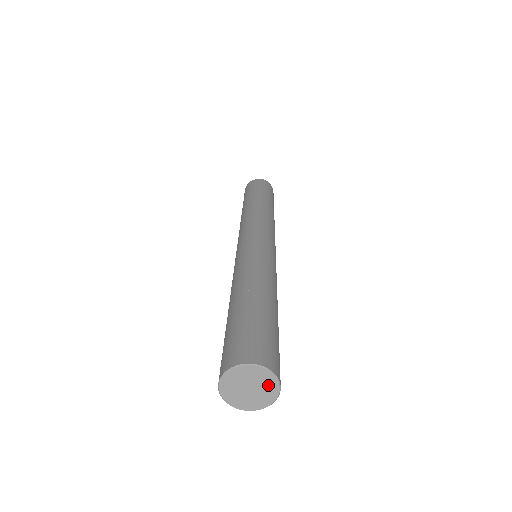
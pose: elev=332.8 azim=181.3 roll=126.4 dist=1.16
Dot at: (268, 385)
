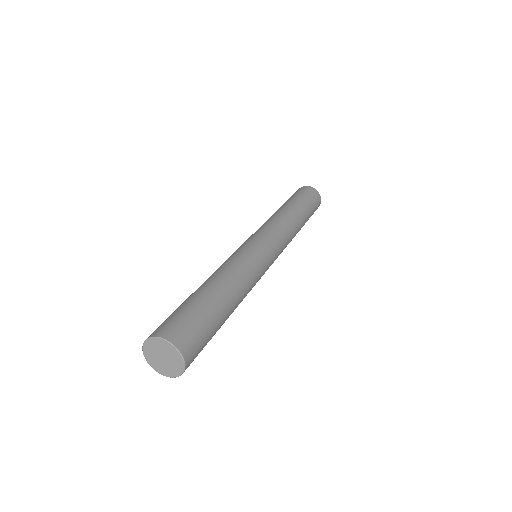
Dot at: (176, 362)
